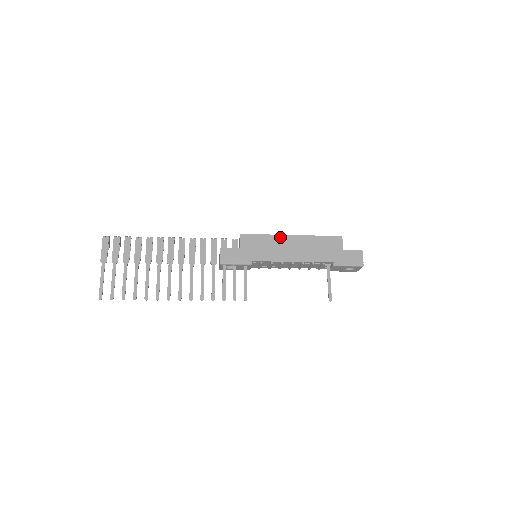
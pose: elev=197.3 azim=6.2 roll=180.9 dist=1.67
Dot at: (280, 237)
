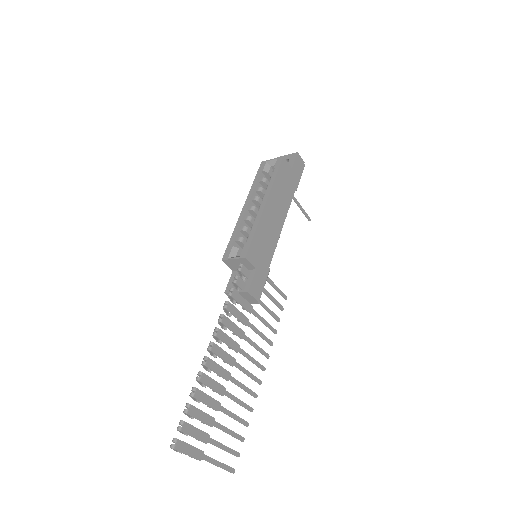
Dot at: (263, 217)
